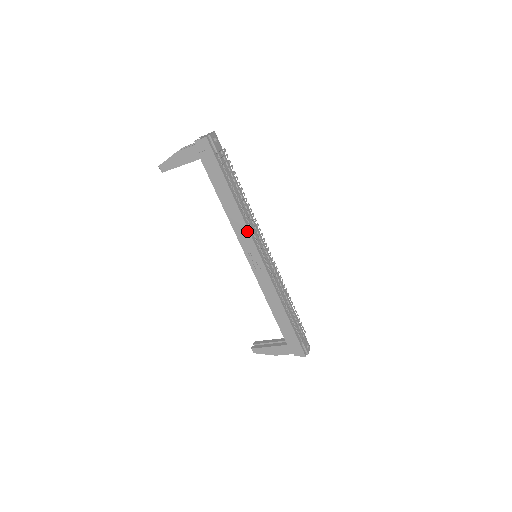
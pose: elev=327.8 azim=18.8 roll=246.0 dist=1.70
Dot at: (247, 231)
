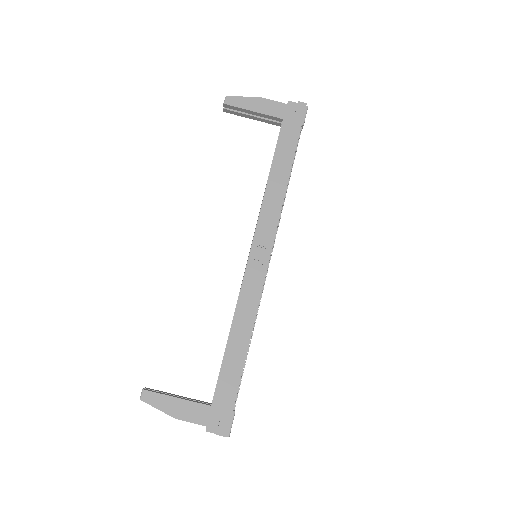
Dot at: (277, 215)
